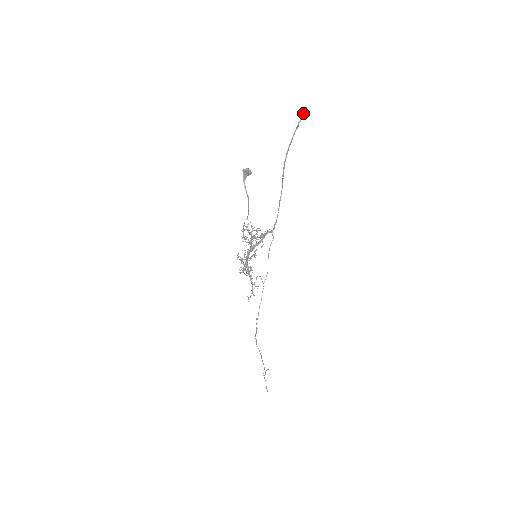
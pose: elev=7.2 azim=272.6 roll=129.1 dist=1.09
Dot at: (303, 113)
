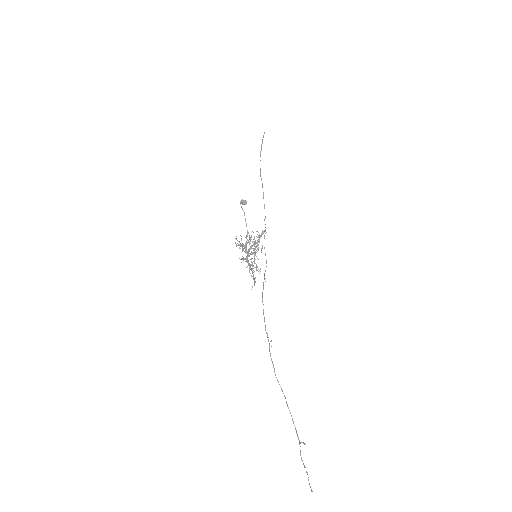
Dot at: (263, 135)
